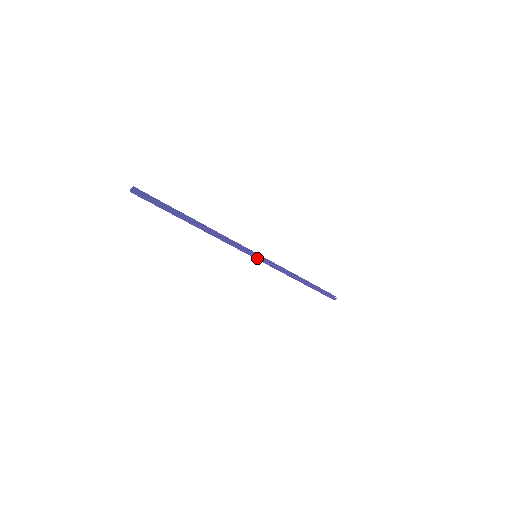
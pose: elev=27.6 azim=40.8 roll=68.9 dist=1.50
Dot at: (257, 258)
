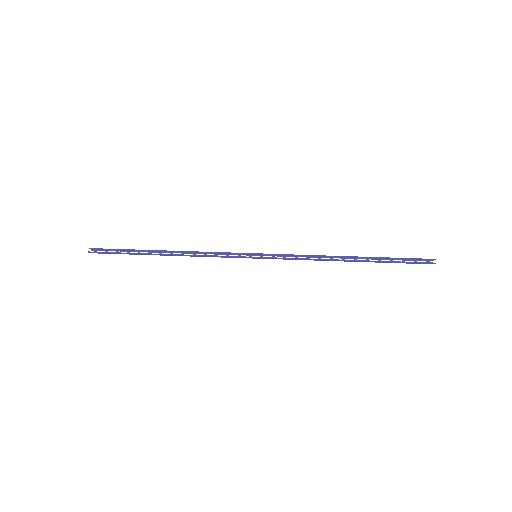
Dot at: (258, 258)
